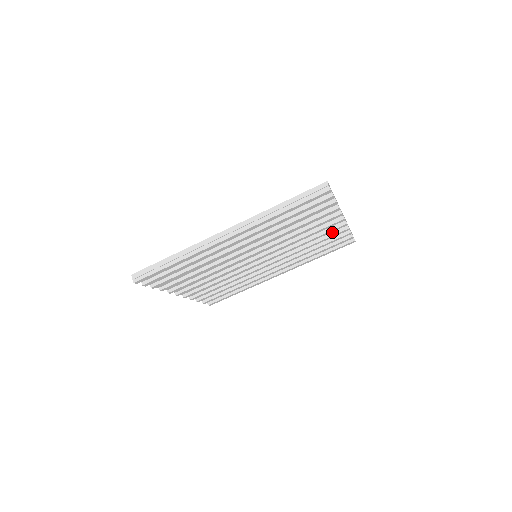
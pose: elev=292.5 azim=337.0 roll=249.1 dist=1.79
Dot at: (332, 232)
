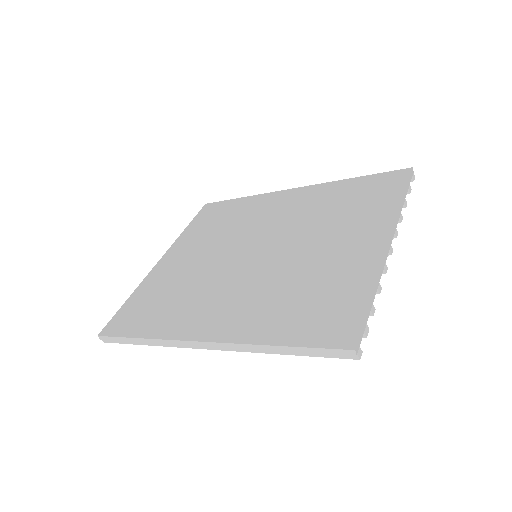
Dot at: occluded
